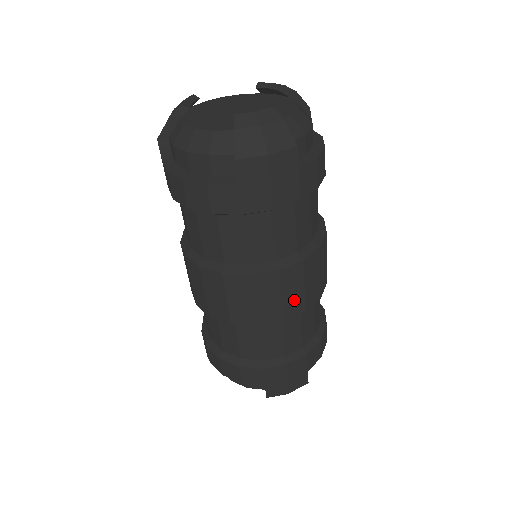
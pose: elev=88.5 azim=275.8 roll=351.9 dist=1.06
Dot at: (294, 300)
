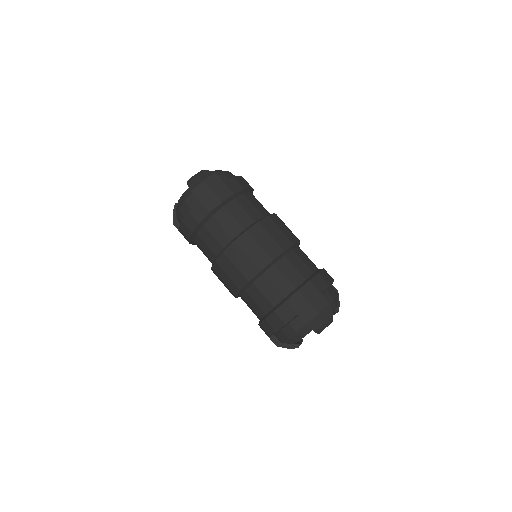
Dot at: (270, 245)
